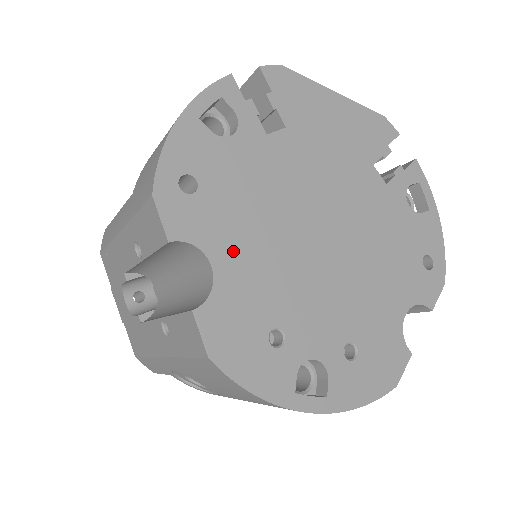
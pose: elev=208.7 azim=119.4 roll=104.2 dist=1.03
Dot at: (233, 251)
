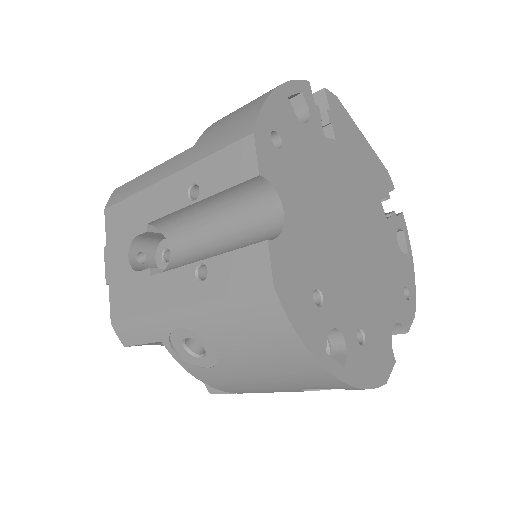
Dot at: (298, 209)
